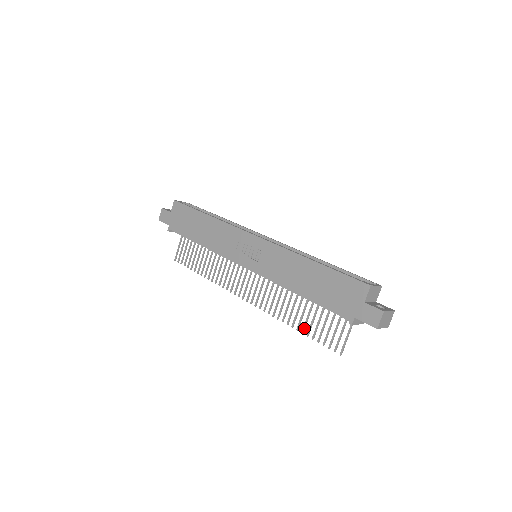
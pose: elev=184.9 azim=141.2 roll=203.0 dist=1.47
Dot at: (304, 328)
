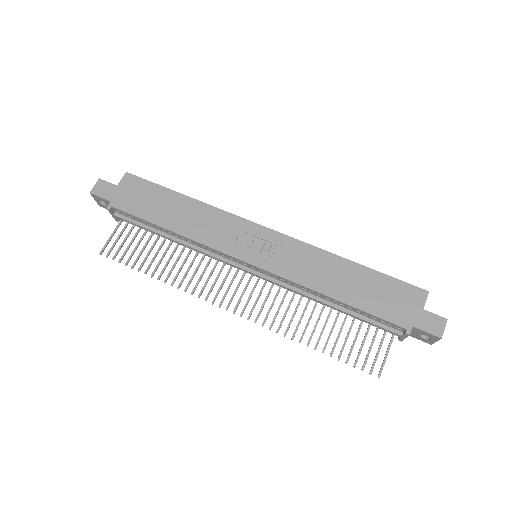
Dot at: occluded
